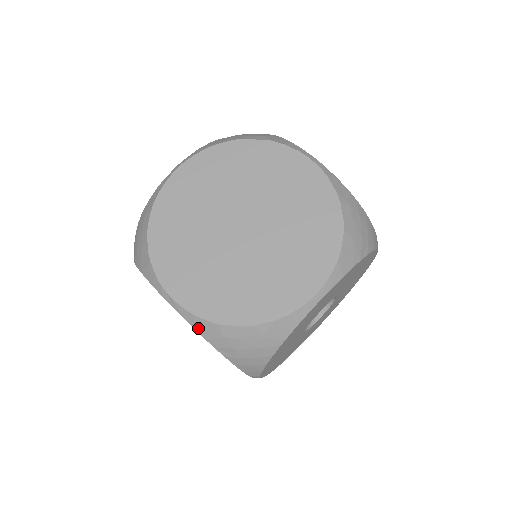
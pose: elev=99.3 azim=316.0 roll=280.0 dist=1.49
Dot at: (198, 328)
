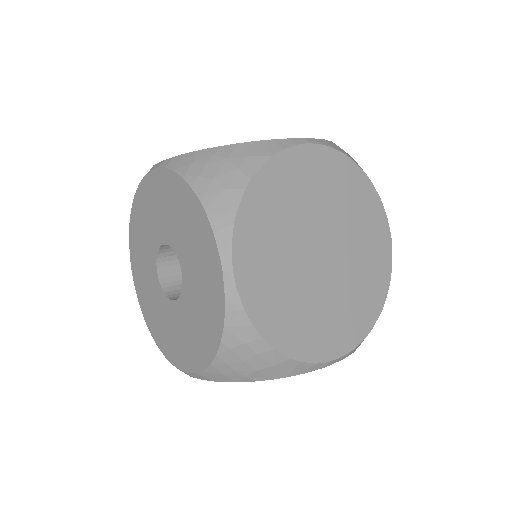
Dot at: occluded
